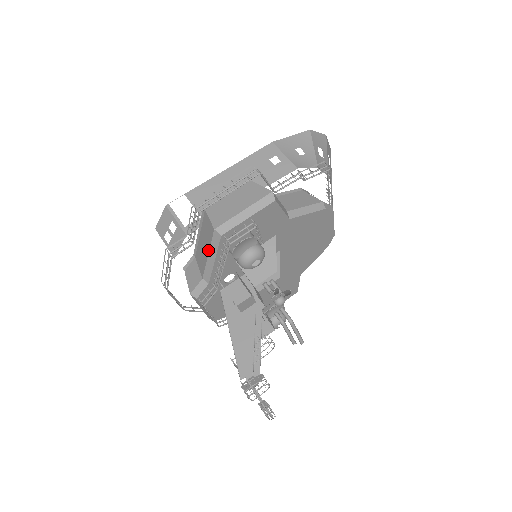
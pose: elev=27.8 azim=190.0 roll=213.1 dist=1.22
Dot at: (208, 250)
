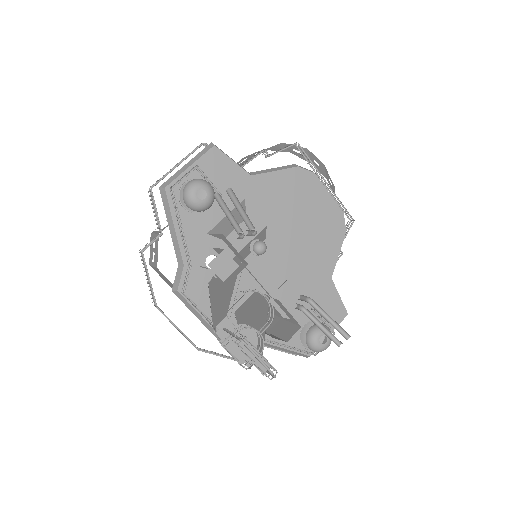
Dot at: (167, 221)
